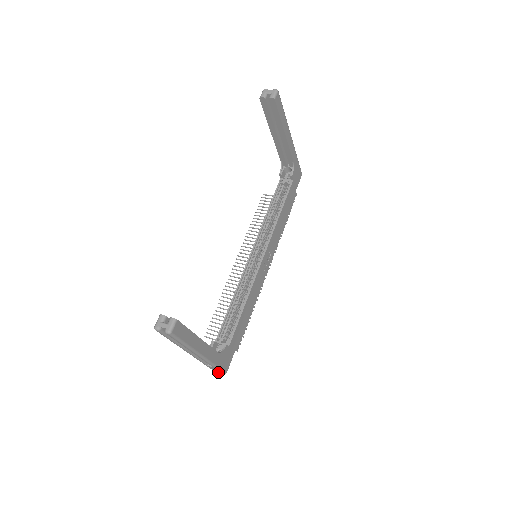
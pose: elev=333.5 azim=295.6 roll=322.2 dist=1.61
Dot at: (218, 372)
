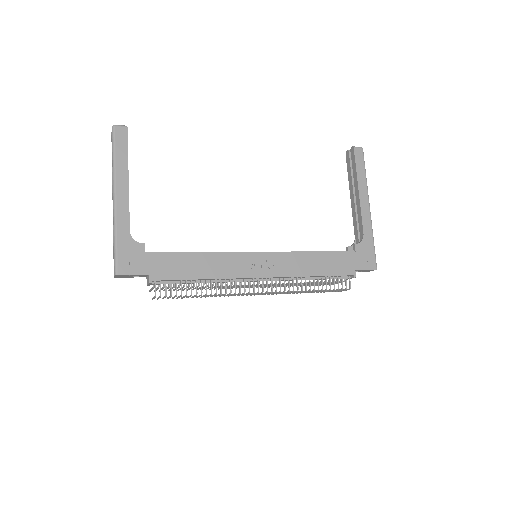
Dot at: occluded
